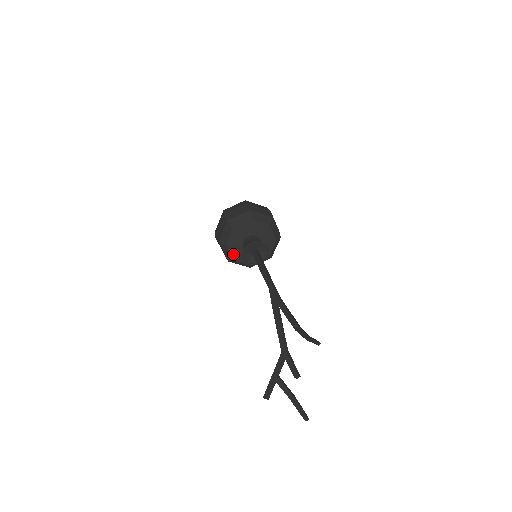
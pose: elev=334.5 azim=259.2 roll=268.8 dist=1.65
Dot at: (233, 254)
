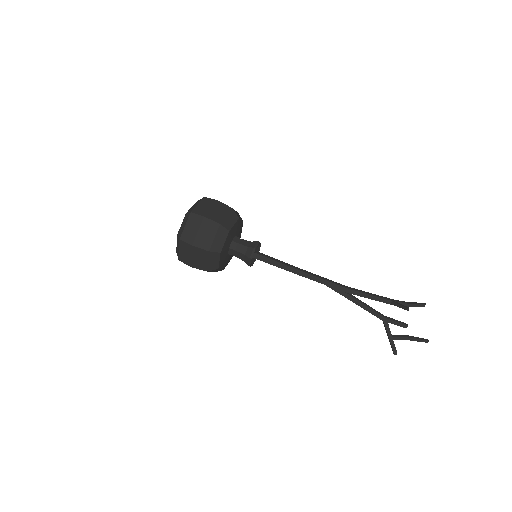
Dot at: (223, 267)
